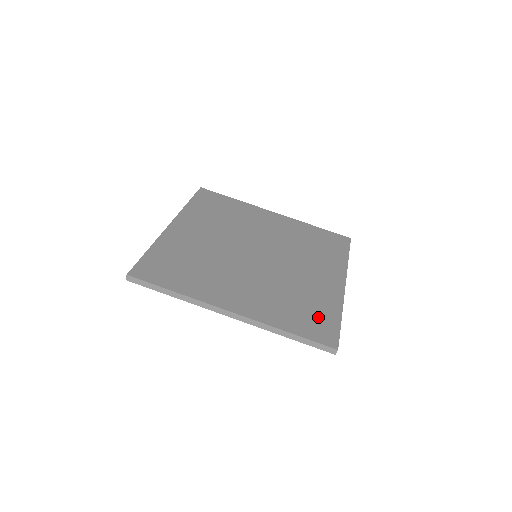
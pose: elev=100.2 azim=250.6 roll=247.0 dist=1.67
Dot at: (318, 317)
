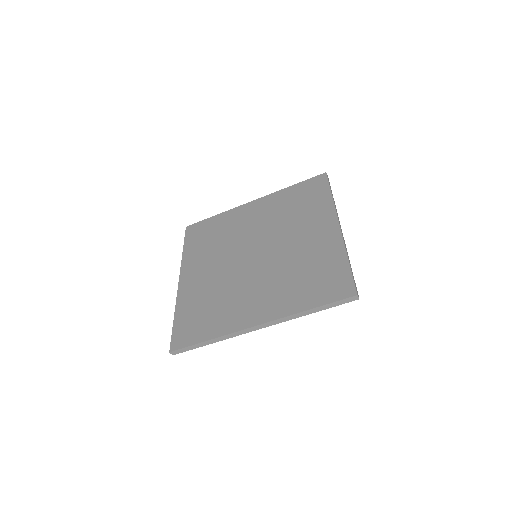
Dot at: (328, 276)
